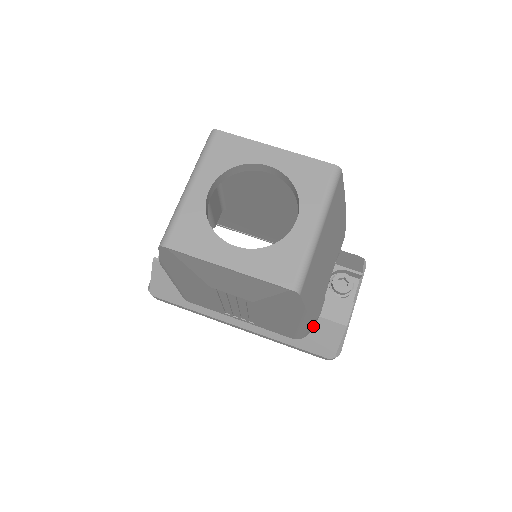
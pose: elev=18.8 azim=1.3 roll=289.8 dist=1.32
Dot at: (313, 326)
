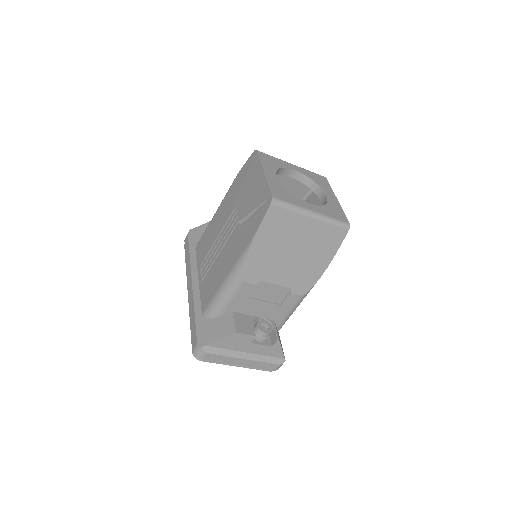
Dot at: (226, 304)
